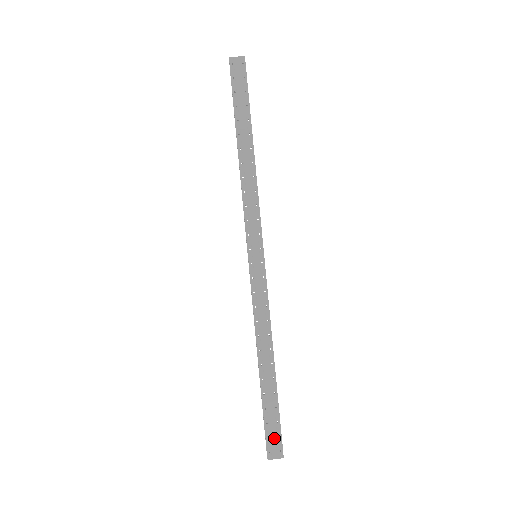
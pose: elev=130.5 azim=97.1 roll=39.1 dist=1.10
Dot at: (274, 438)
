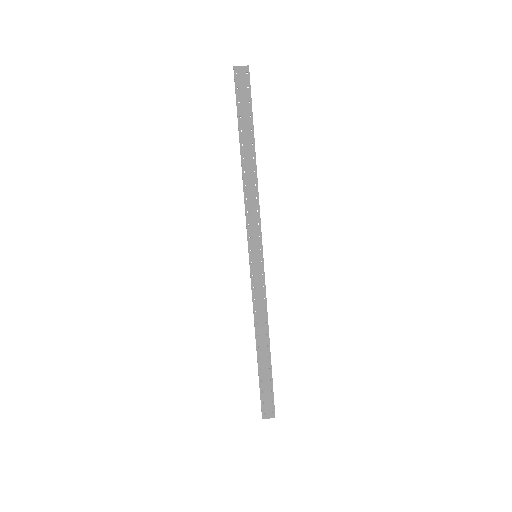
Dot at: (268, 403)
